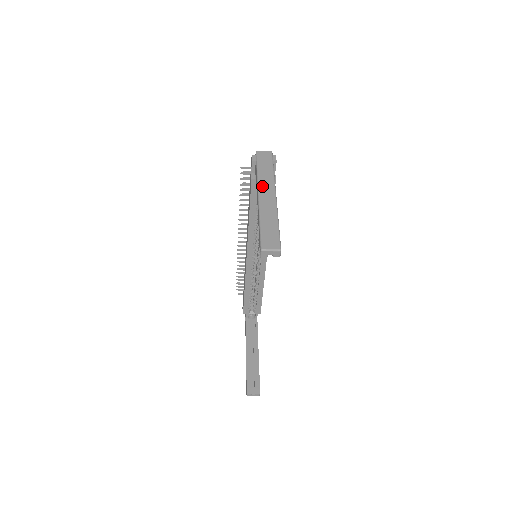
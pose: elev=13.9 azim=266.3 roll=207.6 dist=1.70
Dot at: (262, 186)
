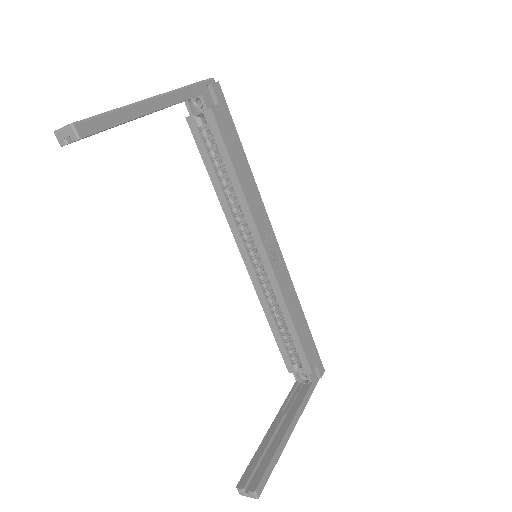
Dot at: occluded
